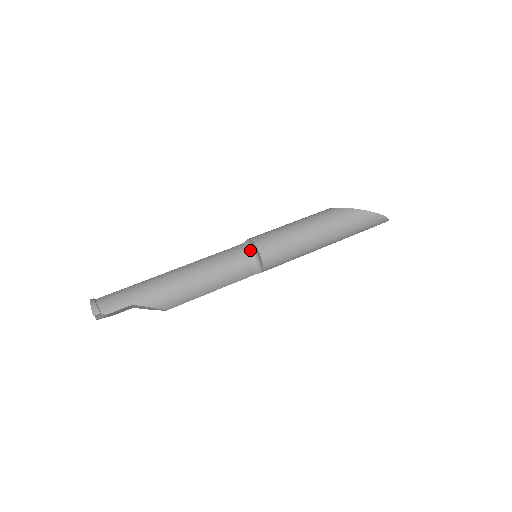
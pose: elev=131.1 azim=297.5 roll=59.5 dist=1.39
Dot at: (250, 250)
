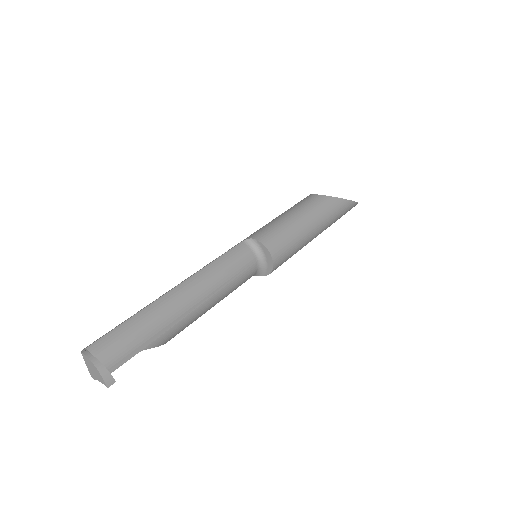
Dot at: (257, 254)
